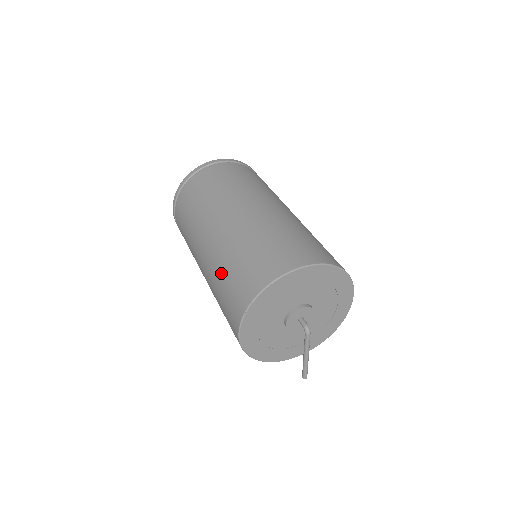
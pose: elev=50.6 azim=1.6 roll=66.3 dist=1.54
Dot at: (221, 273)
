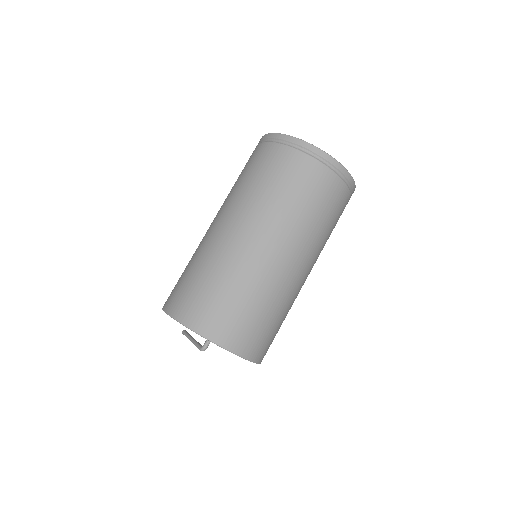
Dot at: (207, 270)
